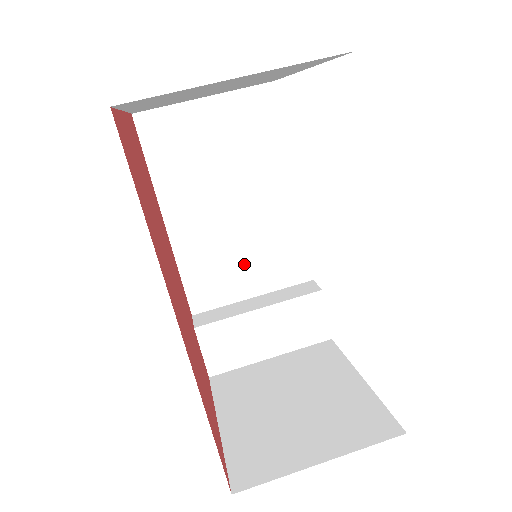
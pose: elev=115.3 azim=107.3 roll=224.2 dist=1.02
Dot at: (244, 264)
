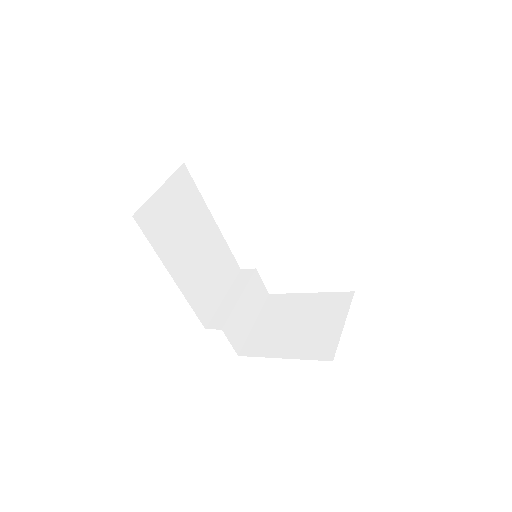
Dot at: (213, 280)
